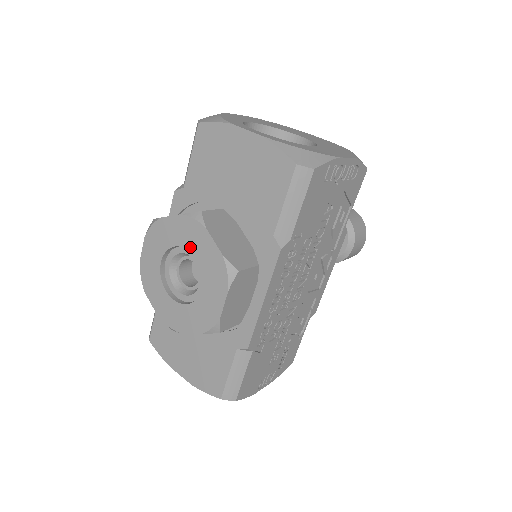
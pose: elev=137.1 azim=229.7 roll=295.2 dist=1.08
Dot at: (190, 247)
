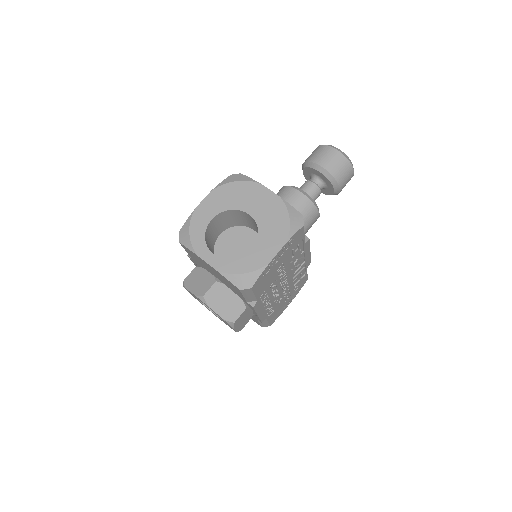
Dot at: (207, 306)
